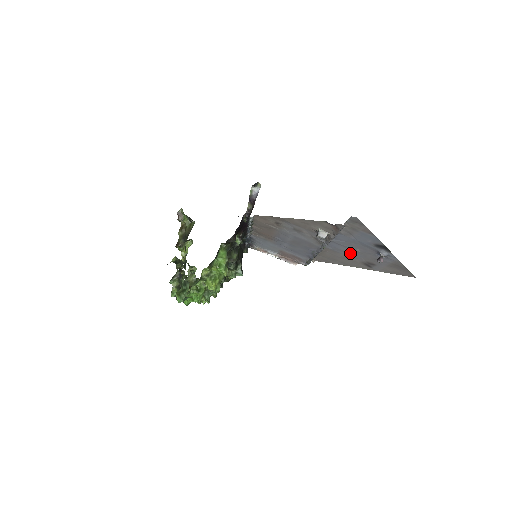
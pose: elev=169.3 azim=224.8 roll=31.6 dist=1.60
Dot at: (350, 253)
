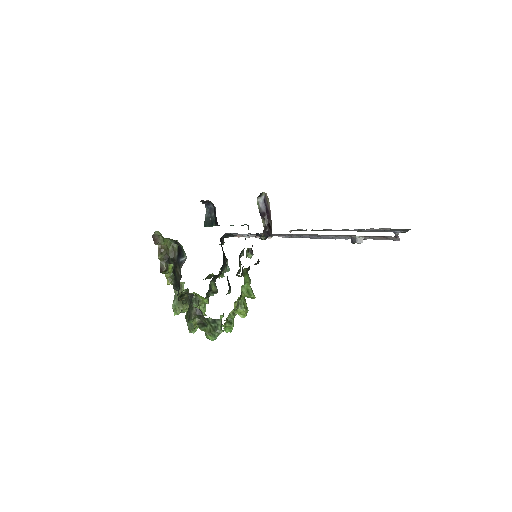
Dot at: occluded
